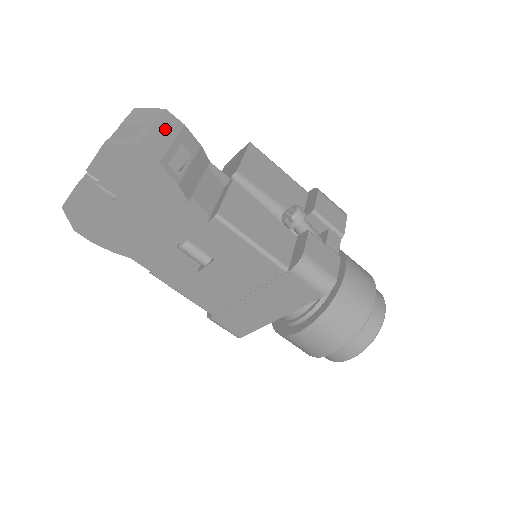
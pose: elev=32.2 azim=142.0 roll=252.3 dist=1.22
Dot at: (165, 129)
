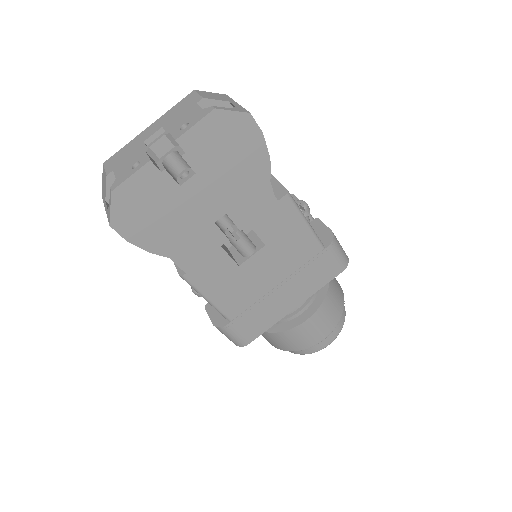
Dot at: occluded
